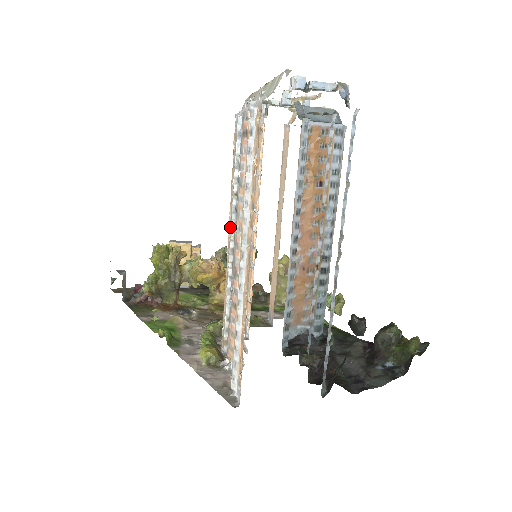
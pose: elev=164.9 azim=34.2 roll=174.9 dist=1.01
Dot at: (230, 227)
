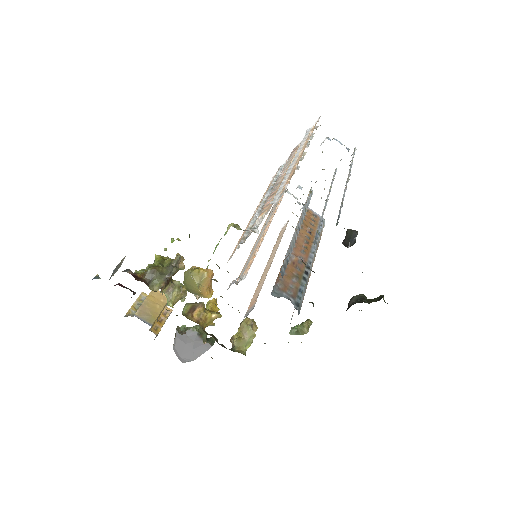
Dot at: occluded
